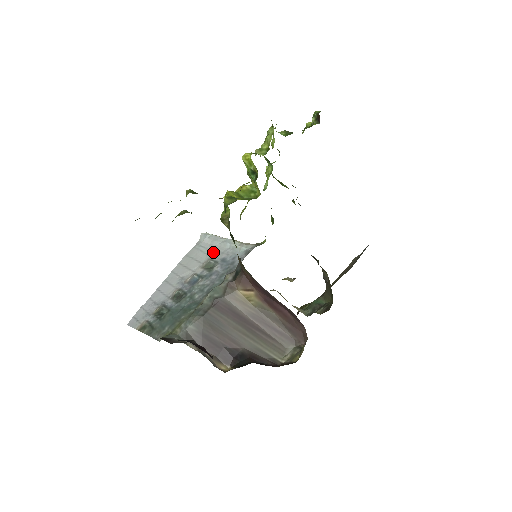
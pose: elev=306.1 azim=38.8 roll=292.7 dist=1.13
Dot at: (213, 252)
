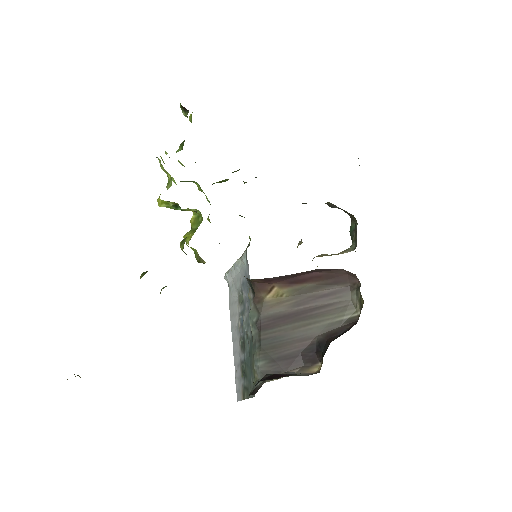
Dot at: (236, 284)
